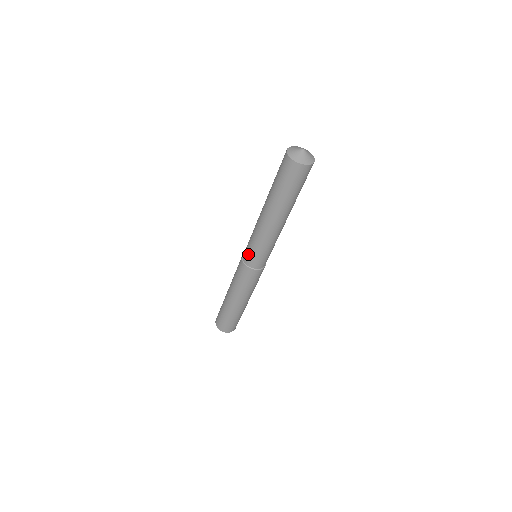
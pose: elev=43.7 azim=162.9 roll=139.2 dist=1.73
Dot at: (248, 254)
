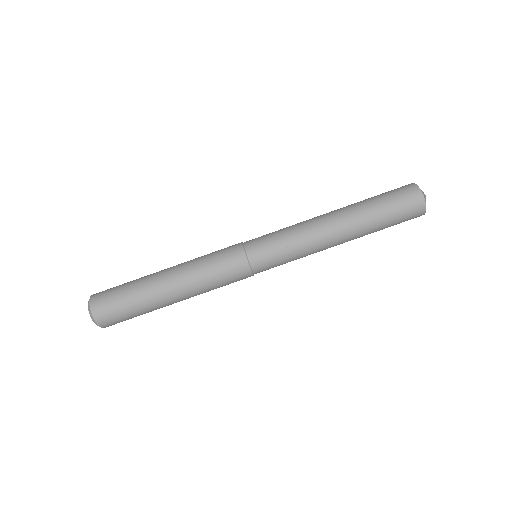
Dot at: (261, 240)
